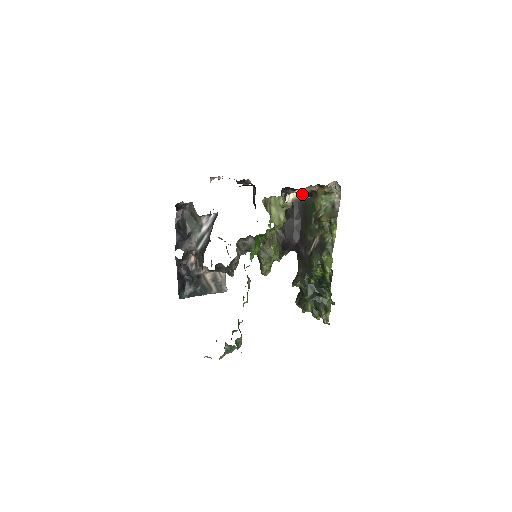
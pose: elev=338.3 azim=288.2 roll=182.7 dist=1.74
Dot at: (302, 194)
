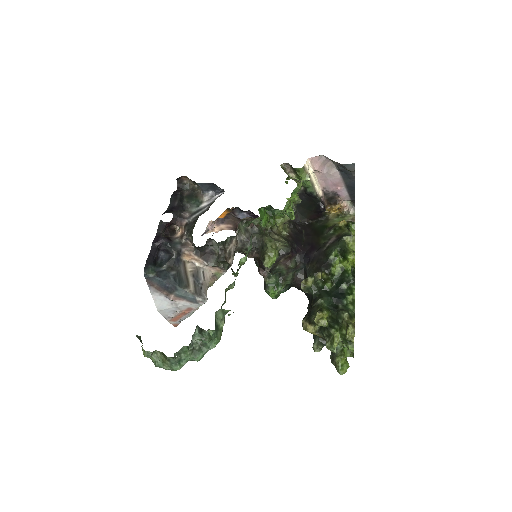
Dot at: (318, 189)
